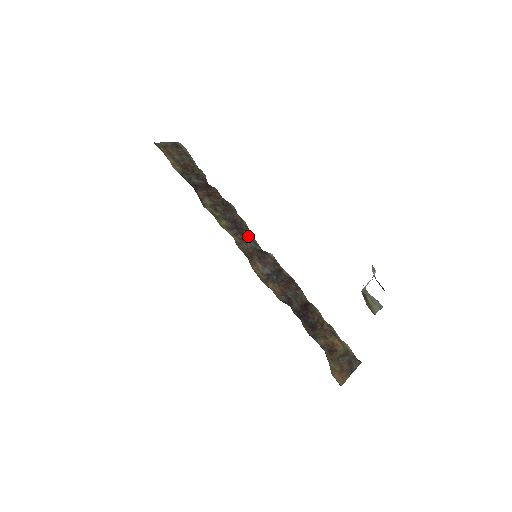
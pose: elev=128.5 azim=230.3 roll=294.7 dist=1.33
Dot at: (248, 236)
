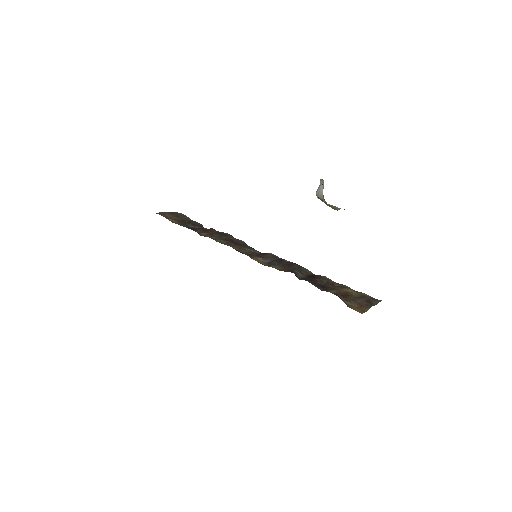
Dot at: (246, 247)
